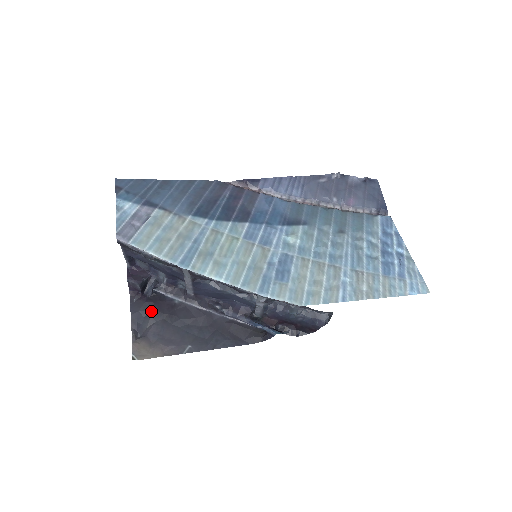
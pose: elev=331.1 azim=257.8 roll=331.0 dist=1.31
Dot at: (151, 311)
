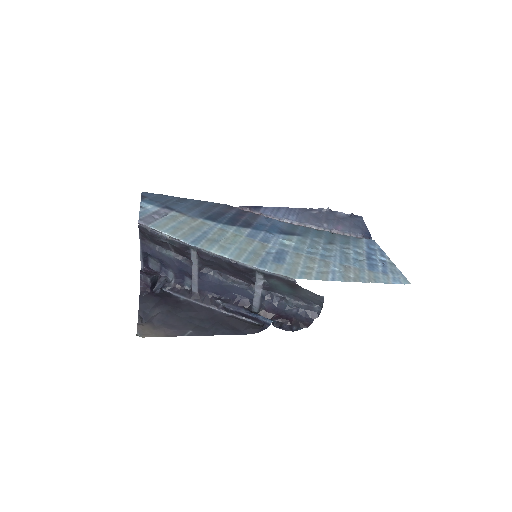
Dot at: (158, 303)
